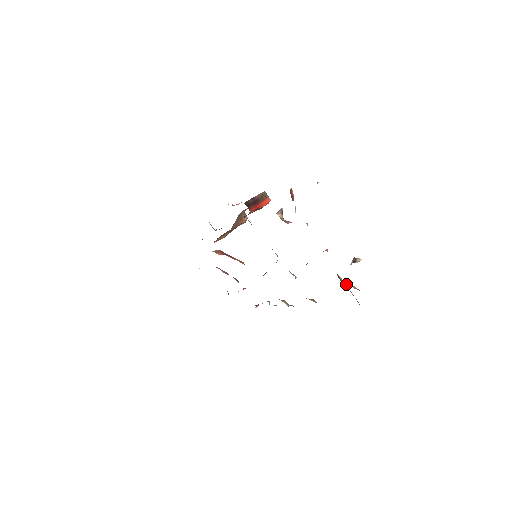
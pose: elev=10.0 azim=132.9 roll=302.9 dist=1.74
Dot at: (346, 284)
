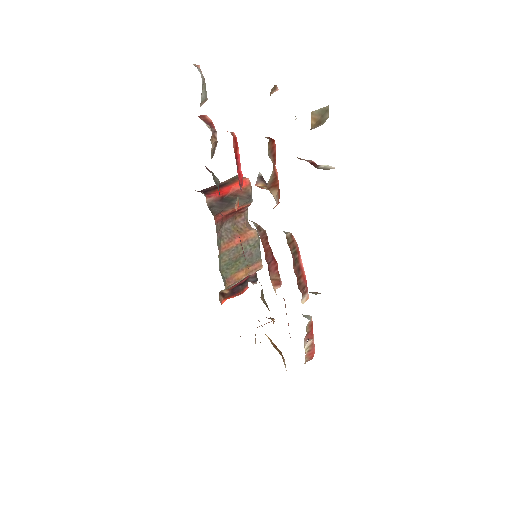
Dot at: (333, 167)
